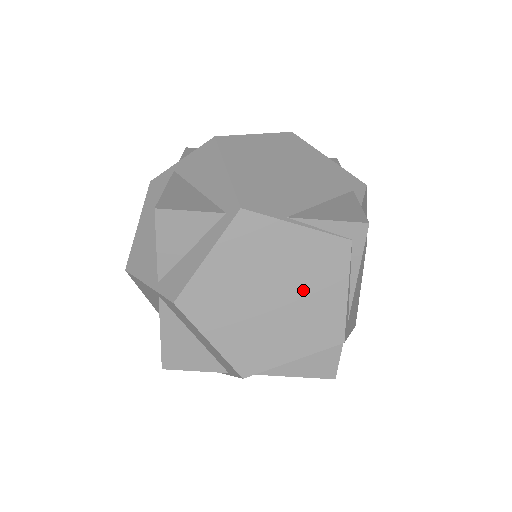
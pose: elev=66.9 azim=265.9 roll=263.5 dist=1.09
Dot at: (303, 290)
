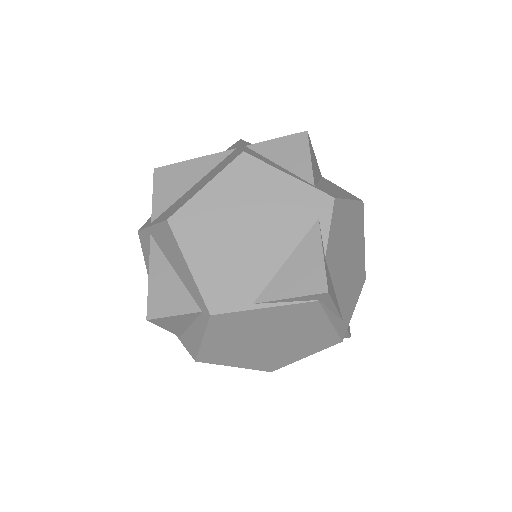
Dot at: (291, 332)
